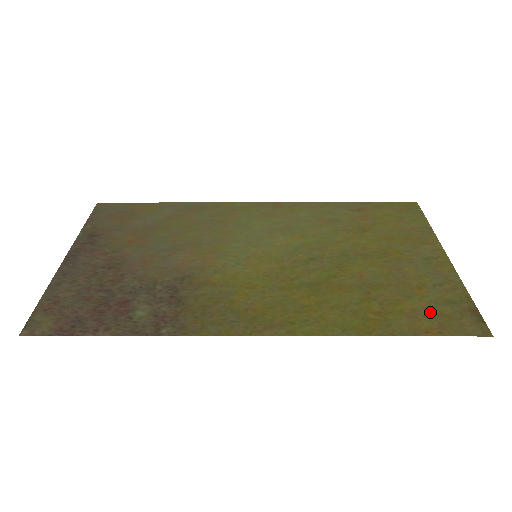
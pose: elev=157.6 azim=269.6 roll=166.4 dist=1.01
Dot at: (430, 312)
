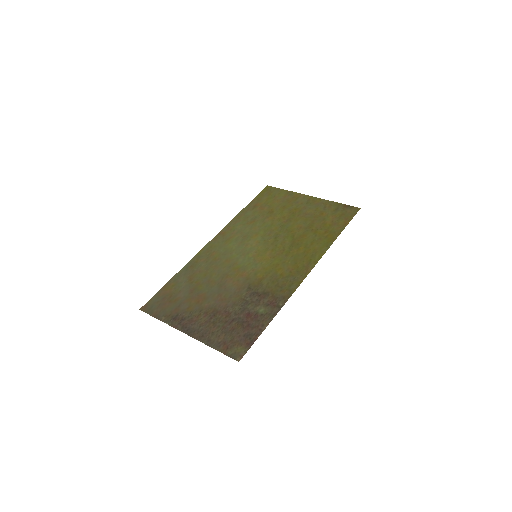
Dot at: (337, 218)
